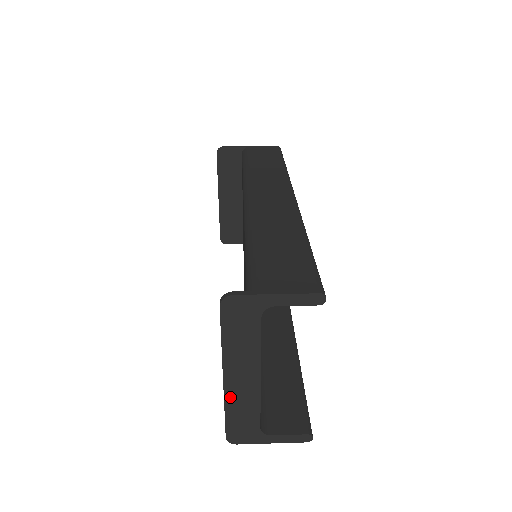
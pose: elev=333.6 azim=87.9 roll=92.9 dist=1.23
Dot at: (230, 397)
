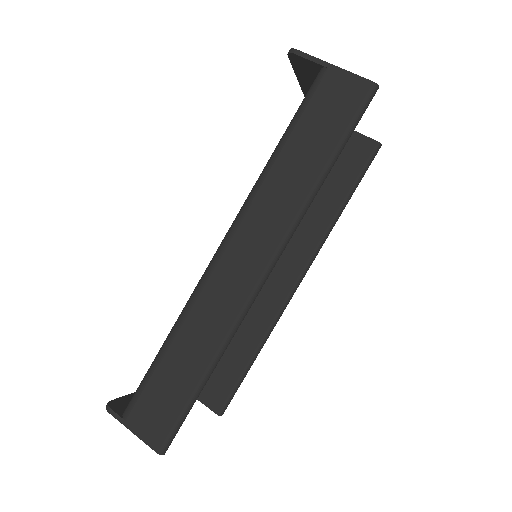
Dot at: occluded
